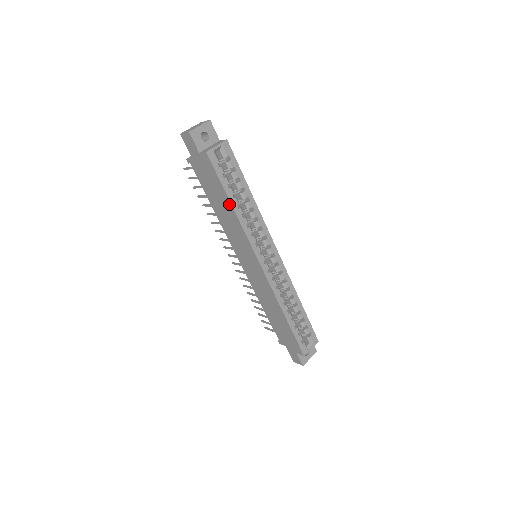
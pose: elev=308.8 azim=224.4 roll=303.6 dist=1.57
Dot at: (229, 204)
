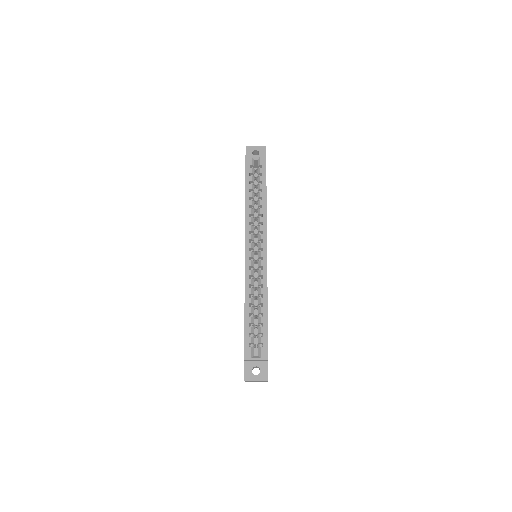
Dot at: (245, 195)
